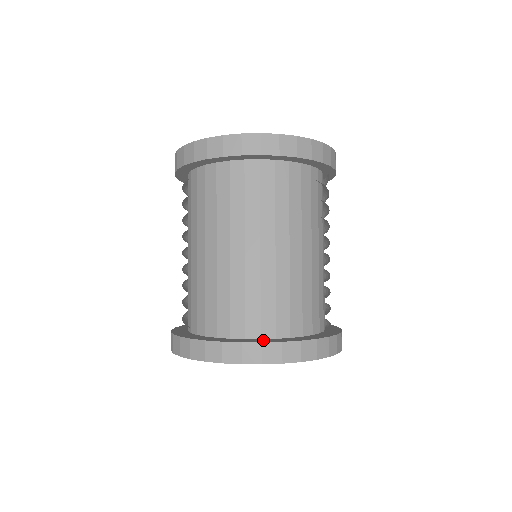
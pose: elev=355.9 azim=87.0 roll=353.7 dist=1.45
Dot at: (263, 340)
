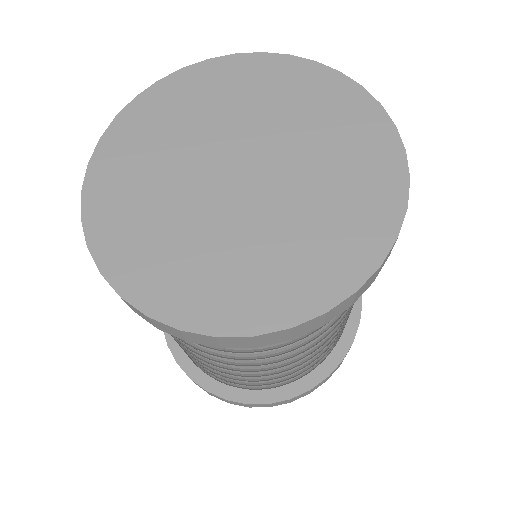
Dot at: (232, 388)
